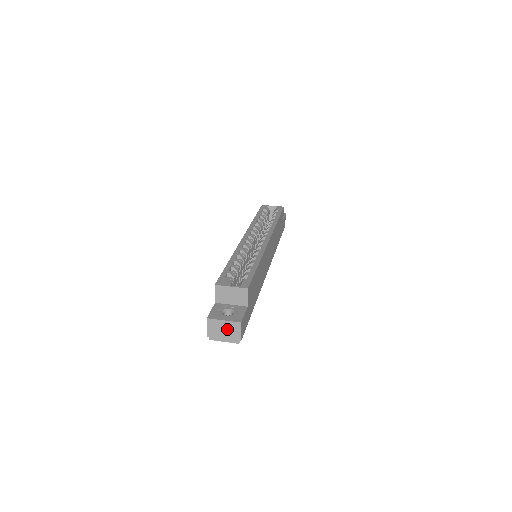
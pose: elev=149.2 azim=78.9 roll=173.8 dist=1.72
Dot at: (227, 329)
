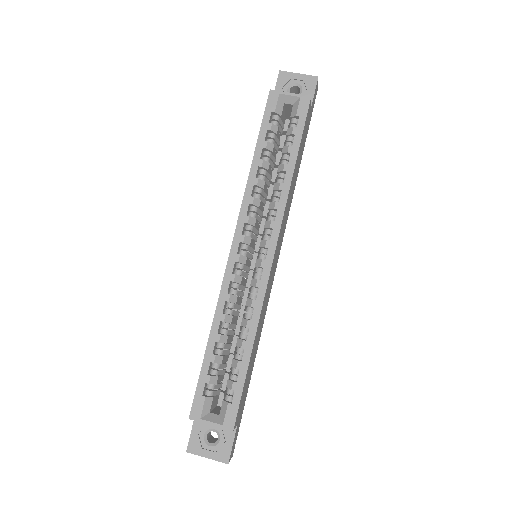
Dot at: occluded
